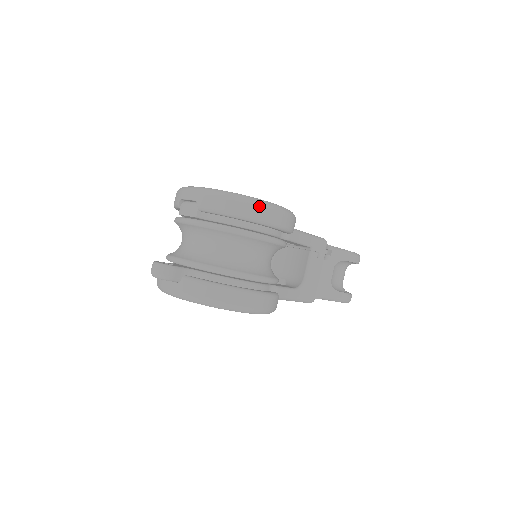
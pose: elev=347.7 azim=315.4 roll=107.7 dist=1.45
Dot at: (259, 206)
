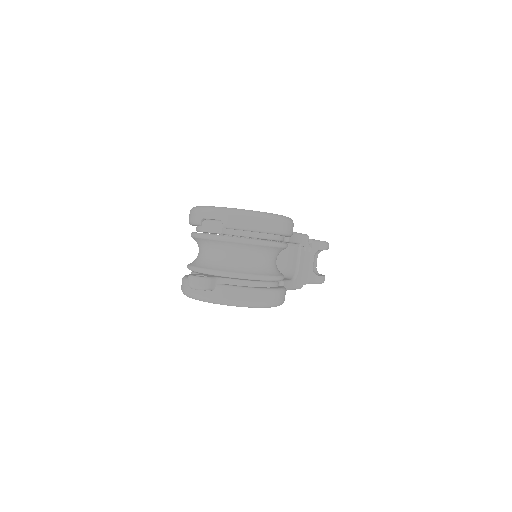
Dot at: (274, 220)
